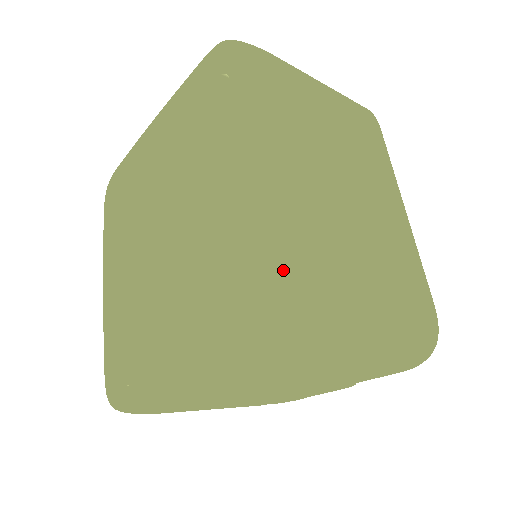
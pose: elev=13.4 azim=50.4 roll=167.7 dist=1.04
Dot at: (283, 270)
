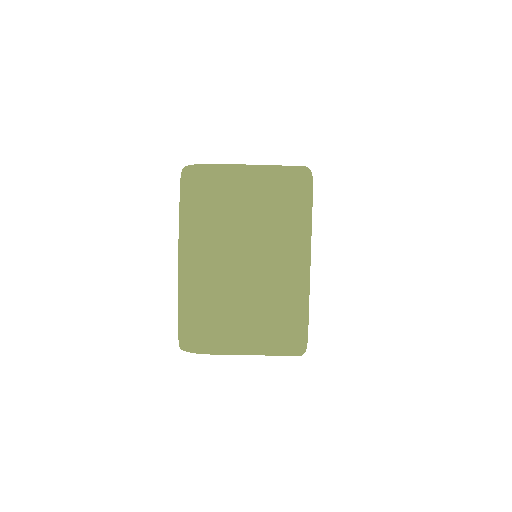
Dot at: occluded
